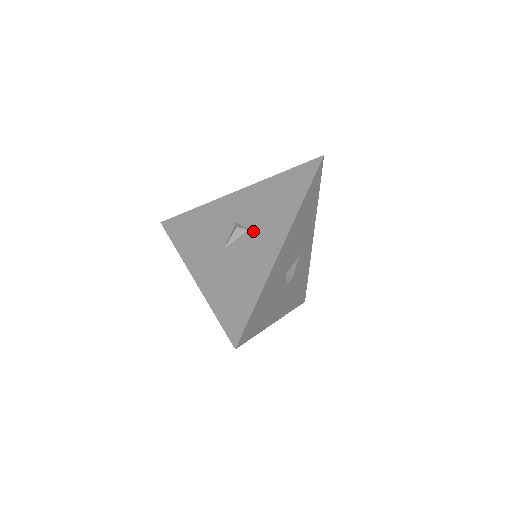
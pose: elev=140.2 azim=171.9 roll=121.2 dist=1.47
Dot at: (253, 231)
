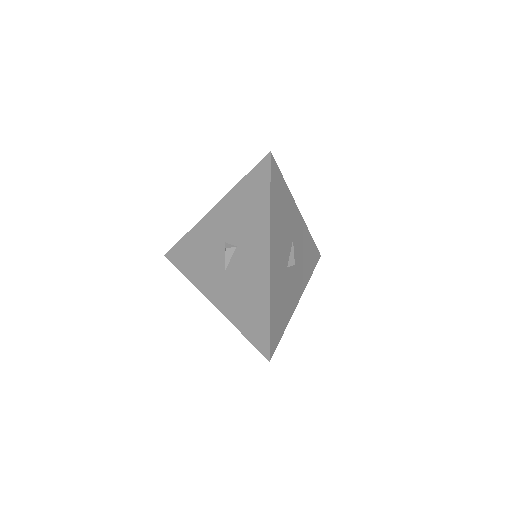
Dot at: (241, 248)
